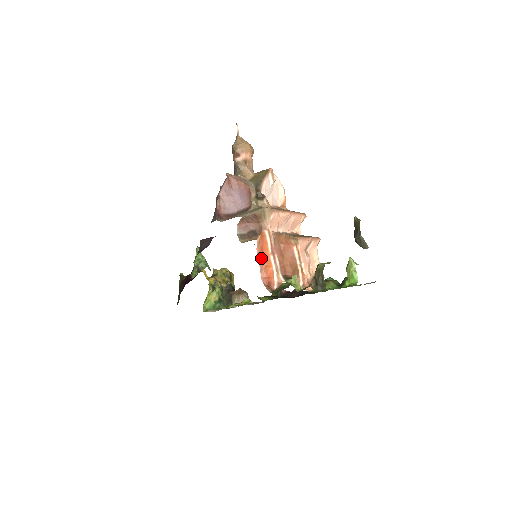
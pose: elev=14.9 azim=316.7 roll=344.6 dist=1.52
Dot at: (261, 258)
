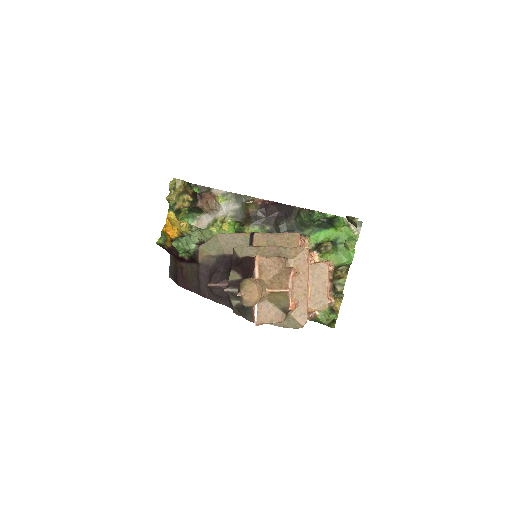
Dot at: occluded
